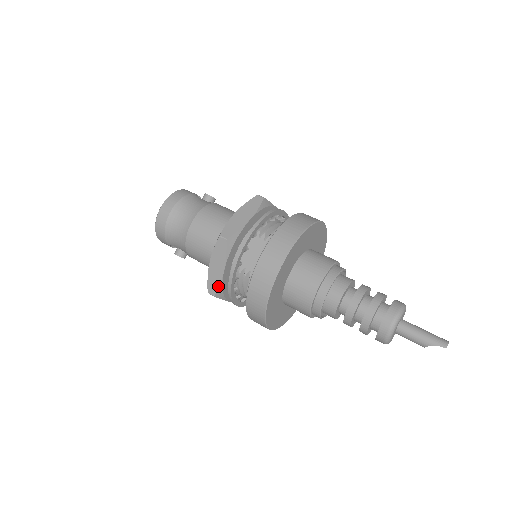
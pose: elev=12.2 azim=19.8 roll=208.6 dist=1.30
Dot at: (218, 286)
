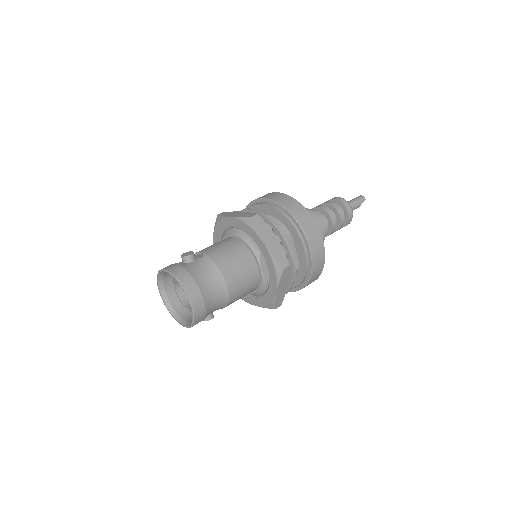
Dot at: occluded
